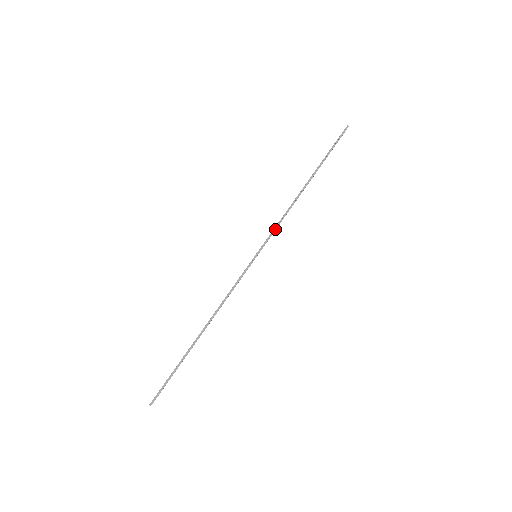
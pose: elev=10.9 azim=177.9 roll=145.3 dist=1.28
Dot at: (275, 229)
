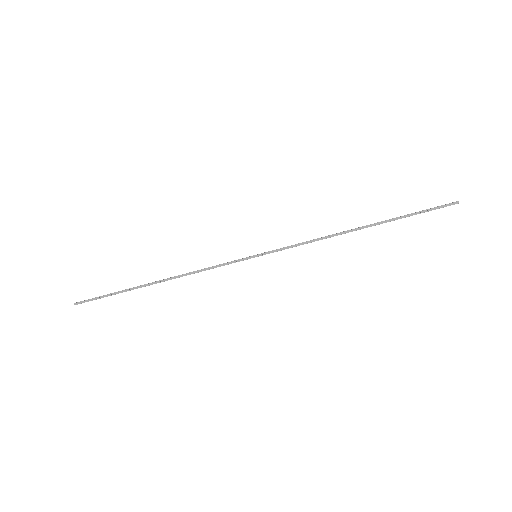
Dot at: (294, 246)
